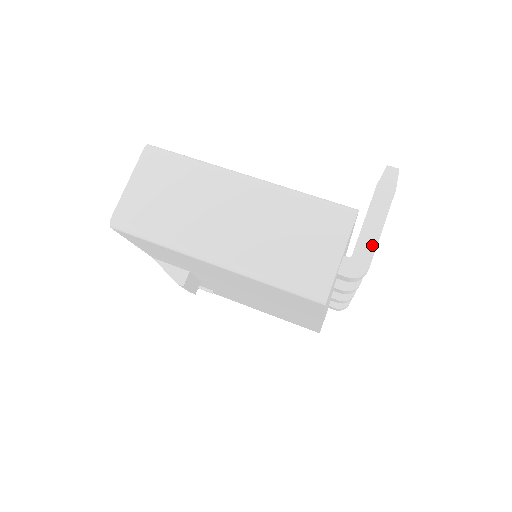
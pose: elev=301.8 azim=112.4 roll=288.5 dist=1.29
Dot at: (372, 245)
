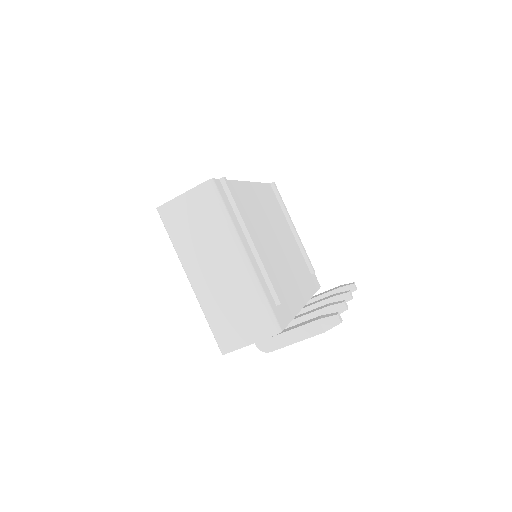
Dot at: (283, 344)
